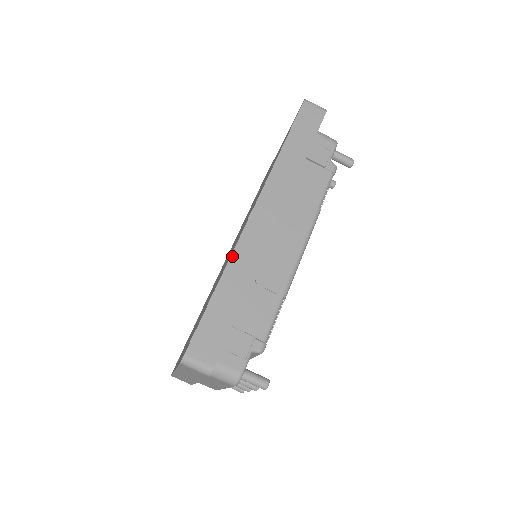
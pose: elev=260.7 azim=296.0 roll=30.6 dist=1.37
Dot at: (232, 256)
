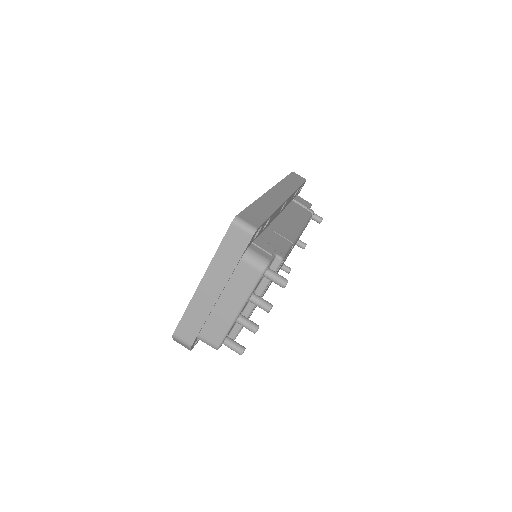
Dot at: (261, 197)
